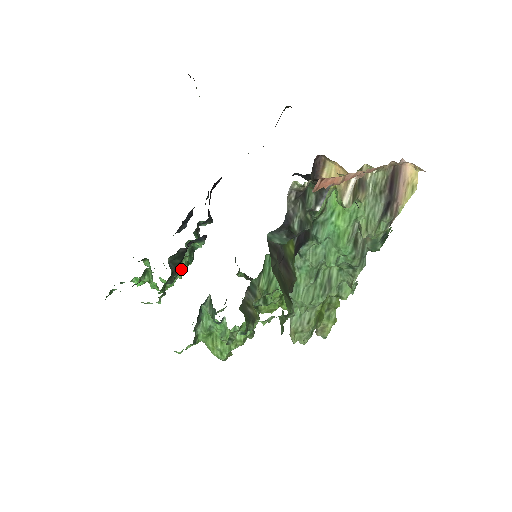
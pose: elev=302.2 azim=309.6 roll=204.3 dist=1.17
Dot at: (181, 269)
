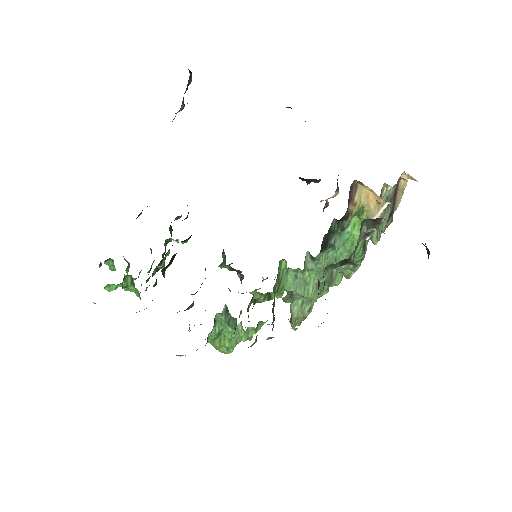
Dot at: (160, 268)
